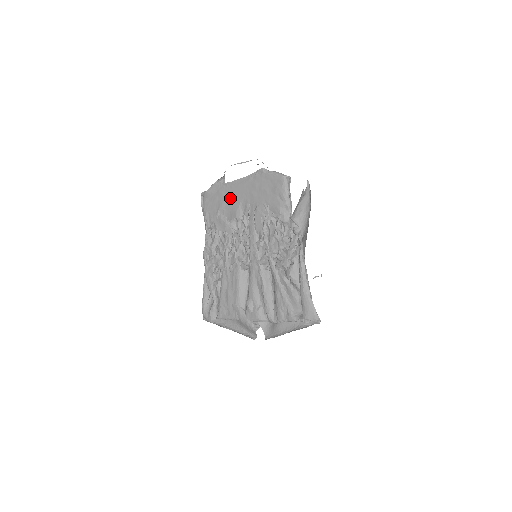
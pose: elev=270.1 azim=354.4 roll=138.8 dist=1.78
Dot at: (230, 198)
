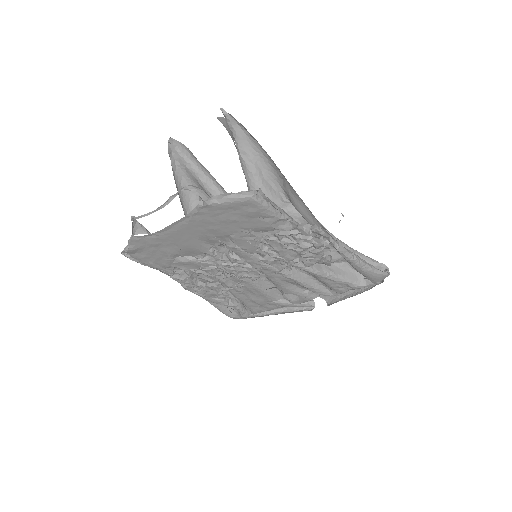
Dot at: (176, 243)
